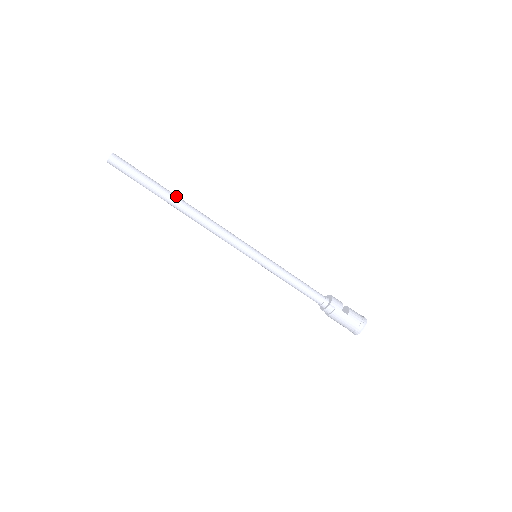
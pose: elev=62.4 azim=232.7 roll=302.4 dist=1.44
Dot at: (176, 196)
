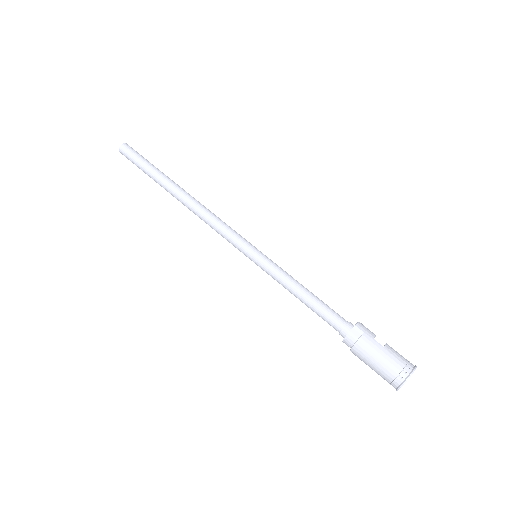
Dot at: (177, 184)
